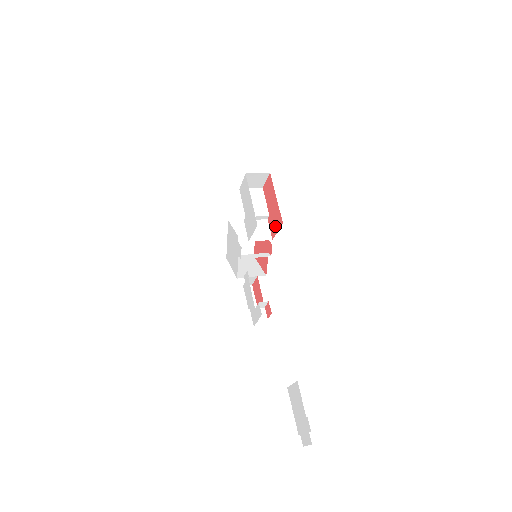
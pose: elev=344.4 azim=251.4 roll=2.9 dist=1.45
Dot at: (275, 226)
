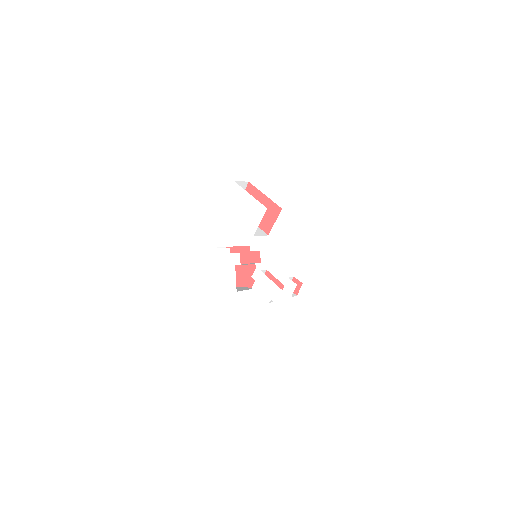
Dot at: (270, 220)
